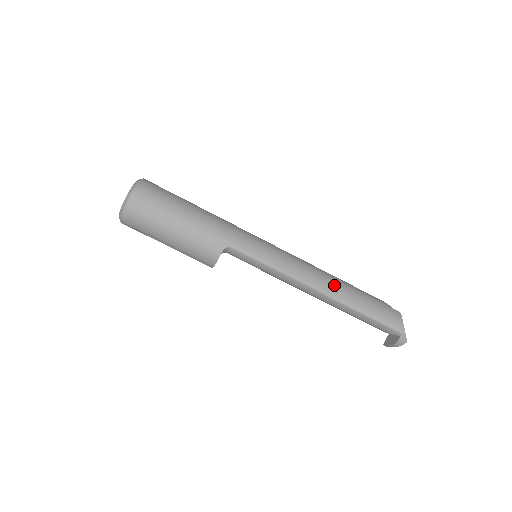
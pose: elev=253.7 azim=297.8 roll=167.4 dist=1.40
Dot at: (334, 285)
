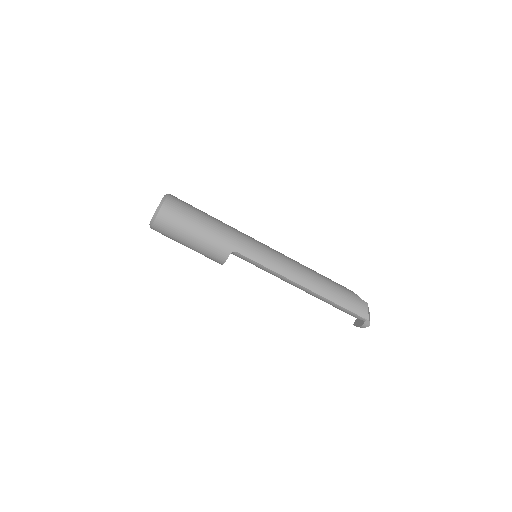
Dot at: (316, 281)
